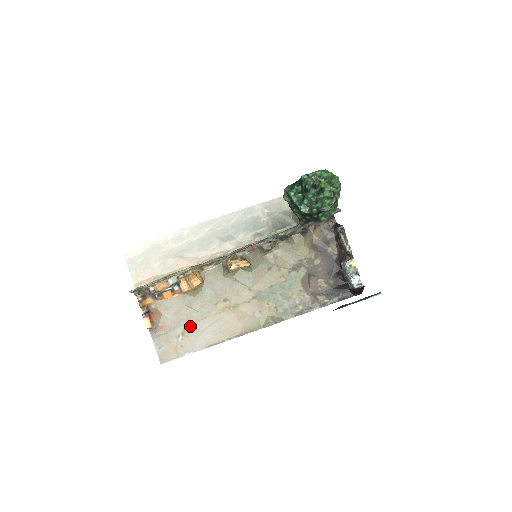
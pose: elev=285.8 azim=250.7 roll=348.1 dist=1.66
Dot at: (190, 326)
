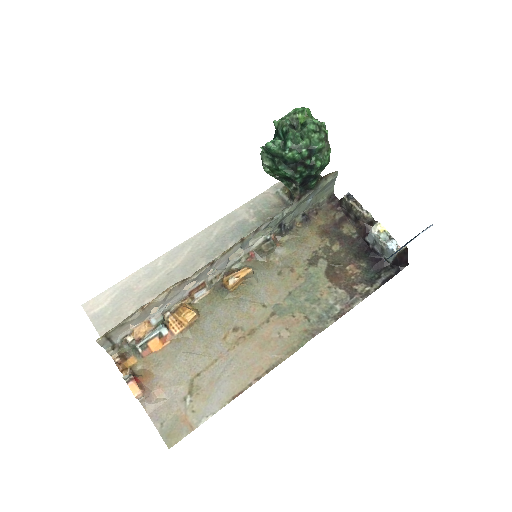
Dot at: (197, 379)
